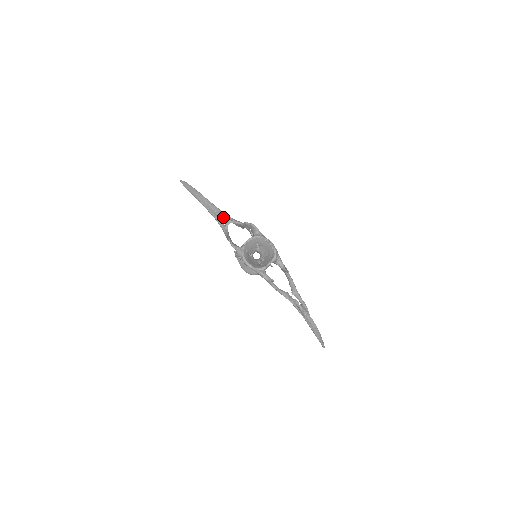
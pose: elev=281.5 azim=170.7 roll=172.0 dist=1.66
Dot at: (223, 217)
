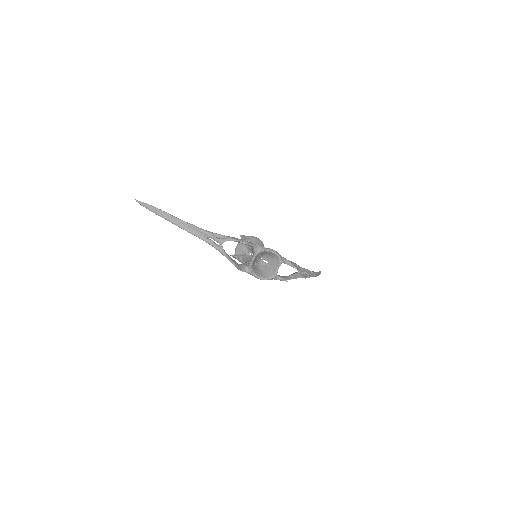
Dot at: (213, 238)
